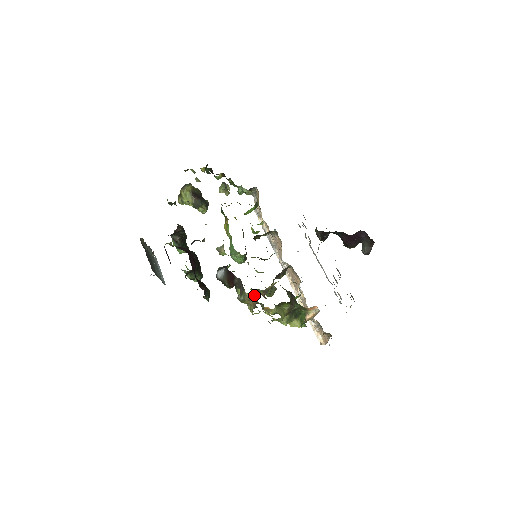
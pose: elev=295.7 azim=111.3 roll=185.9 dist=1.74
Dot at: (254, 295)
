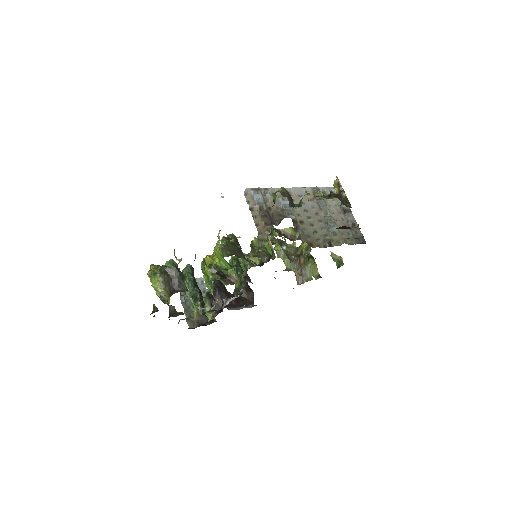
Dot at: occluded
